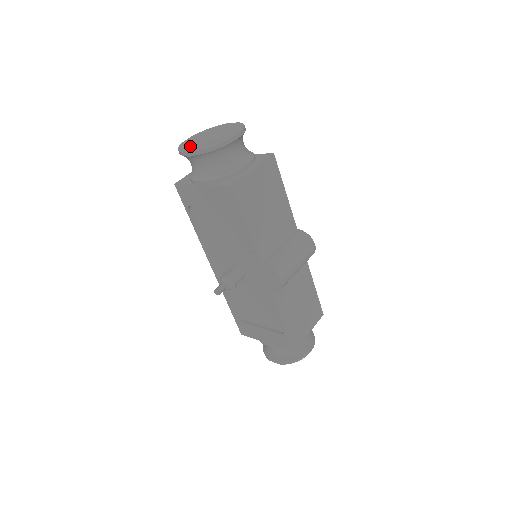
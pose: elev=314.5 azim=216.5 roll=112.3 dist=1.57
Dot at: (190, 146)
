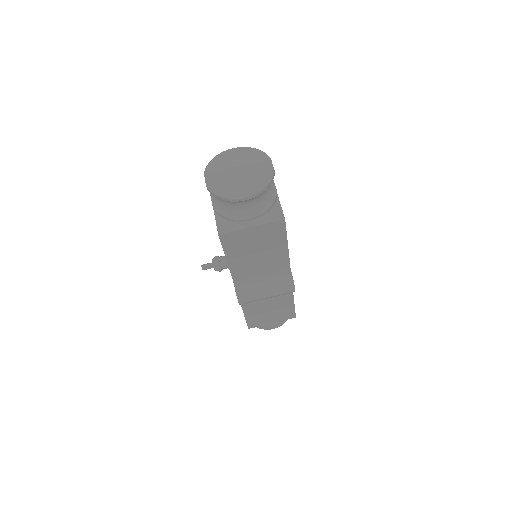
Dot at: (216, 170)
